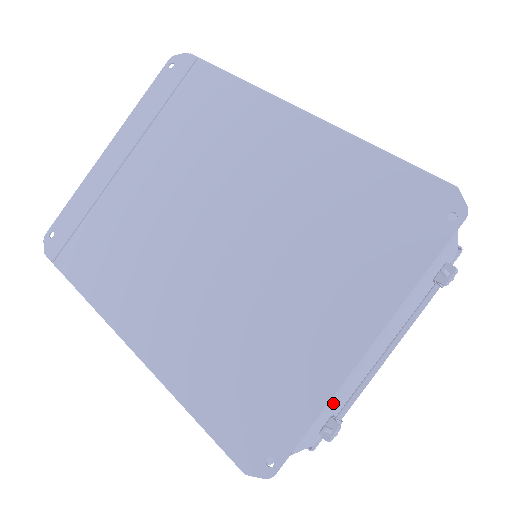
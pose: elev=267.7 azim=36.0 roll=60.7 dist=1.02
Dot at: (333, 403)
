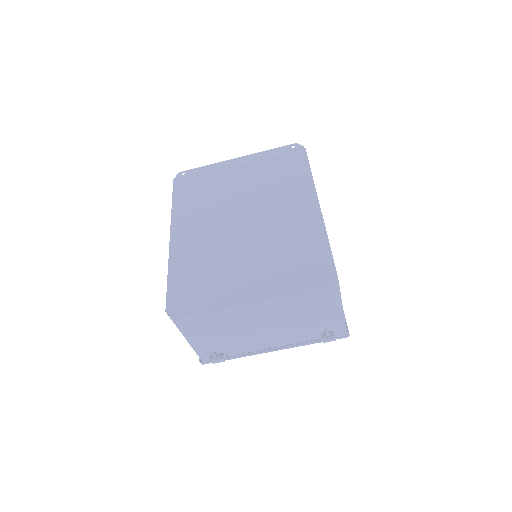
Dot at: (226, 341)
